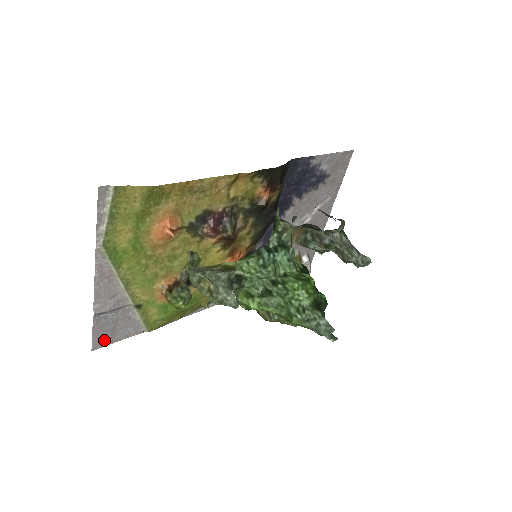
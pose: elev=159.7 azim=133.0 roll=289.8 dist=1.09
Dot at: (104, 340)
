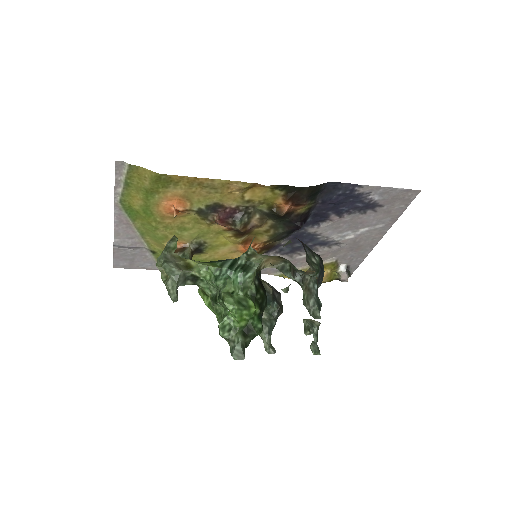
Dot at: (124, 264)
